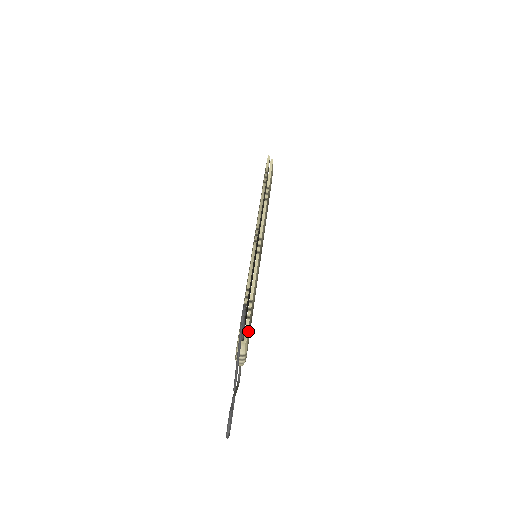
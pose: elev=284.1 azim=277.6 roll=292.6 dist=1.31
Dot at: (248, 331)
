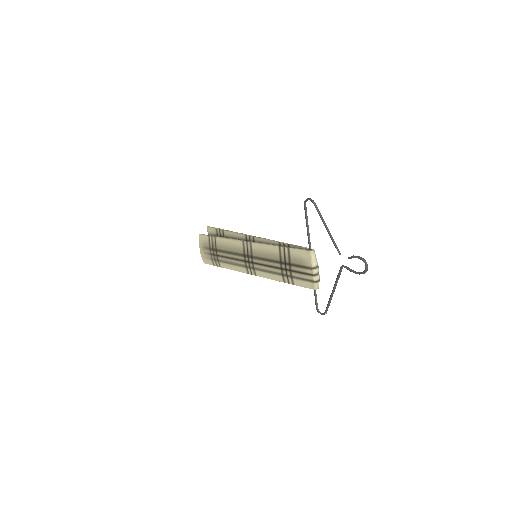
Dot at: occluded
